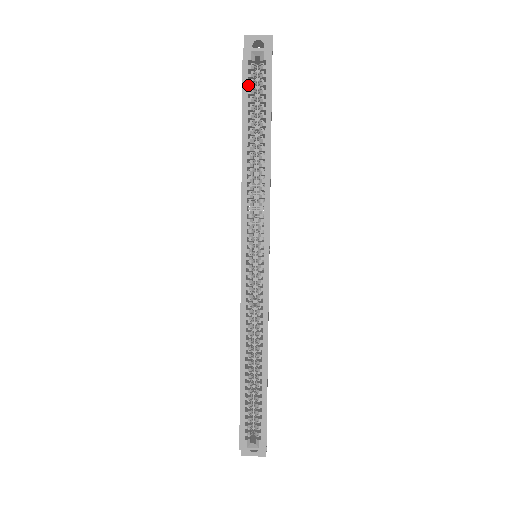
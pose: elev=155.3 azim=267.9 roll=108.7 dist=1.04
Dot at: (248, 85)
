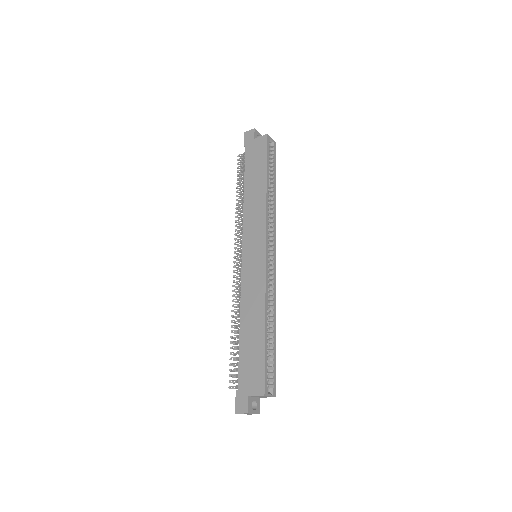
Dot at: (268, 153)
